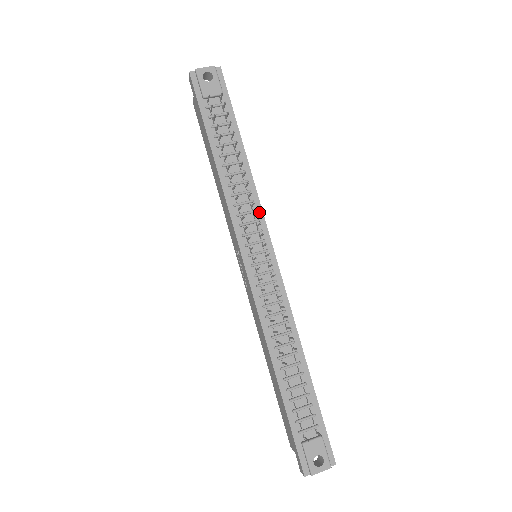
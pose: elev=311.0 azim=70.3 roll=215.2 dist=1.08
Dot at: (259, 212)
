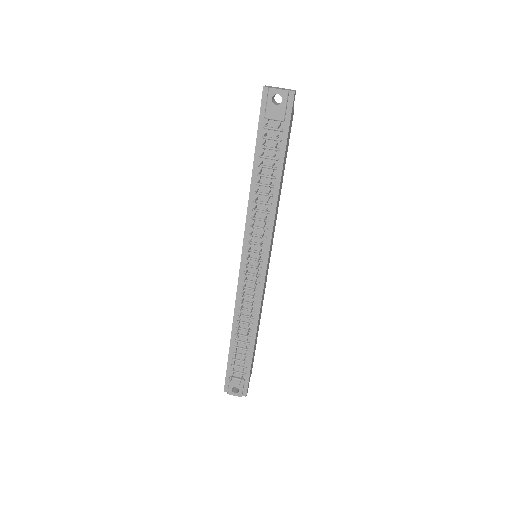
Dot at: (269, 231)
